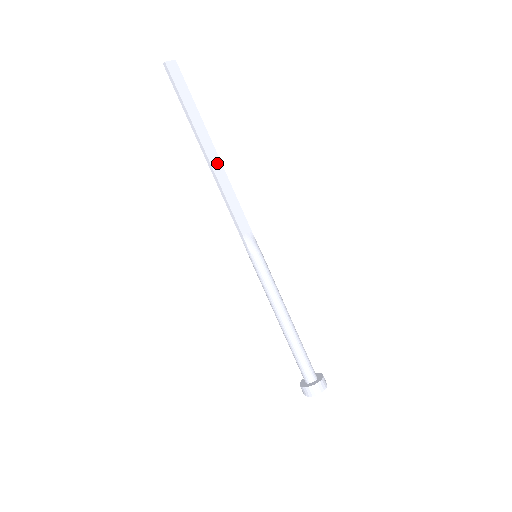
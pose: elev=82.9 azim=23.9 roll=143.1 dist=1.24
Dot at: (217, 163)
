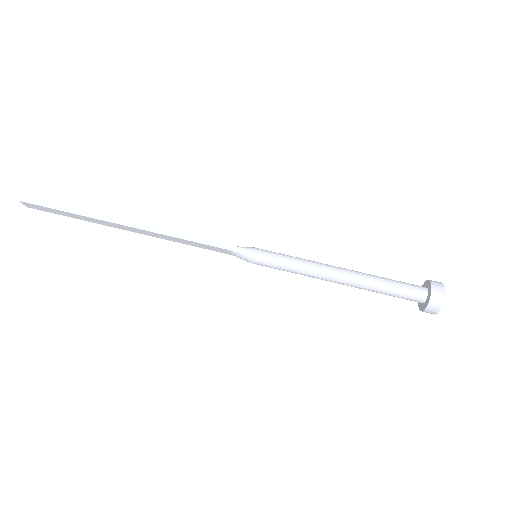
Dot at: occluded
